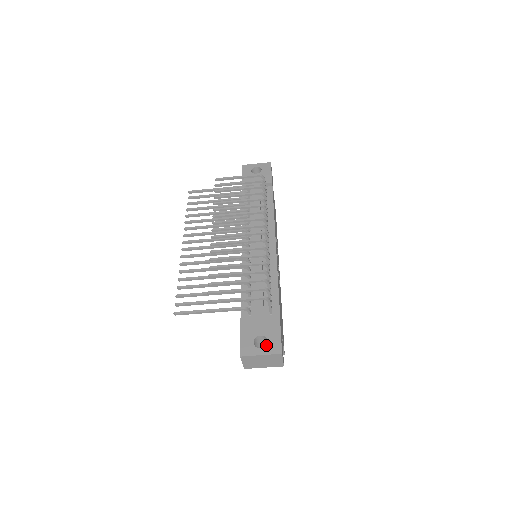
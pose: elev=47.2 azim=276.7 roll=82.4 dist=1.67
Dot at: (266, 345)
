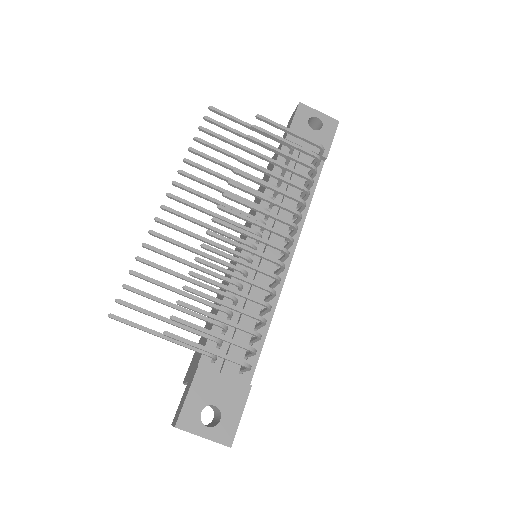
Dot at: (216, 425)
